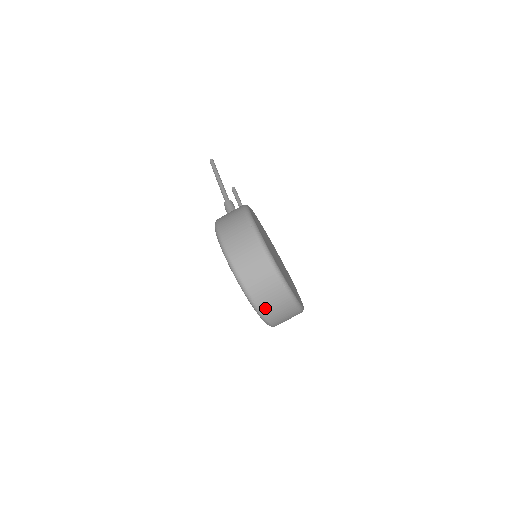
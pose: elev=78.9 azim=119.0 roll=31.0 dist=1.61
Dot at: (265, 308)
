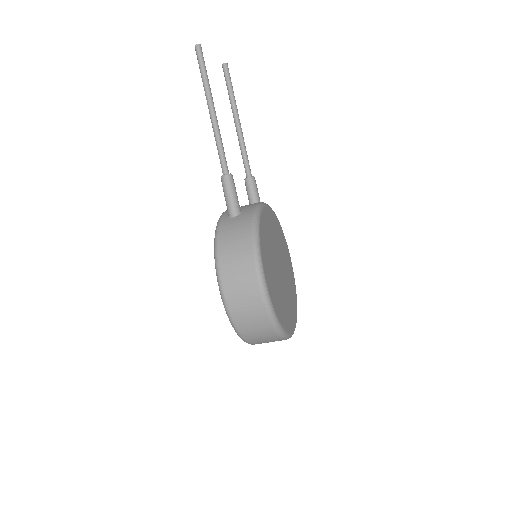
Dot at: occluded
